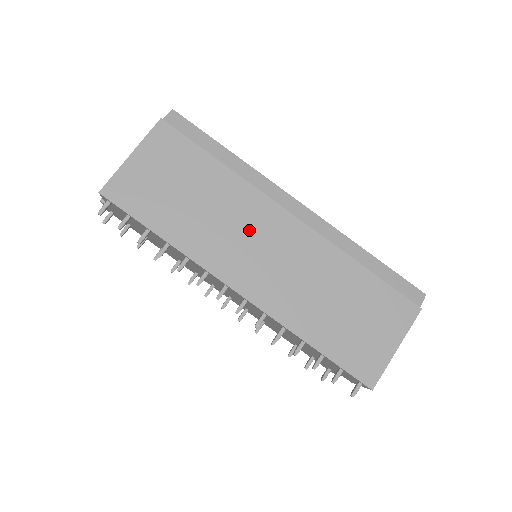
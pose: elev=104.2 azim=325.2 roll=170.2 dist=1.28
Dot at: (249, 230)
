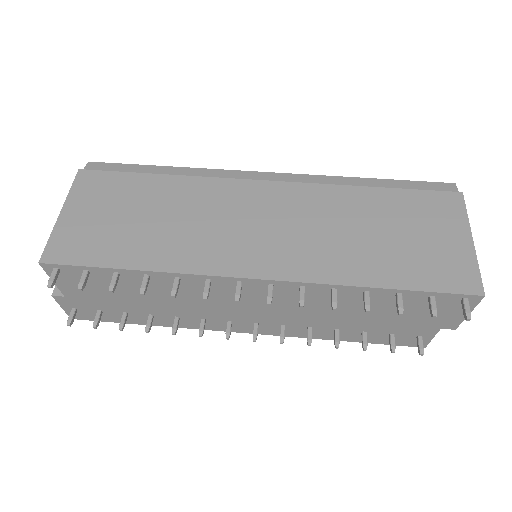
Dot at: (229, 215)
